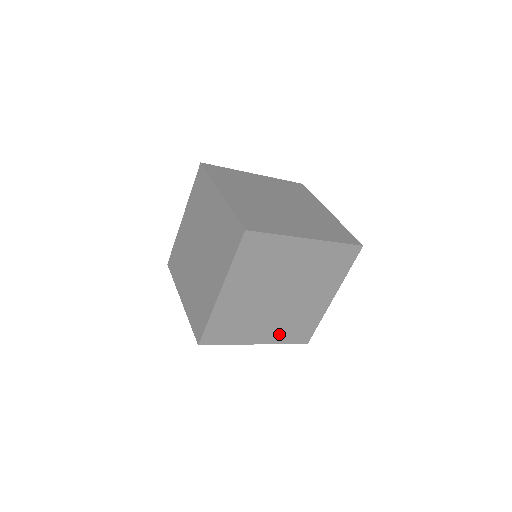
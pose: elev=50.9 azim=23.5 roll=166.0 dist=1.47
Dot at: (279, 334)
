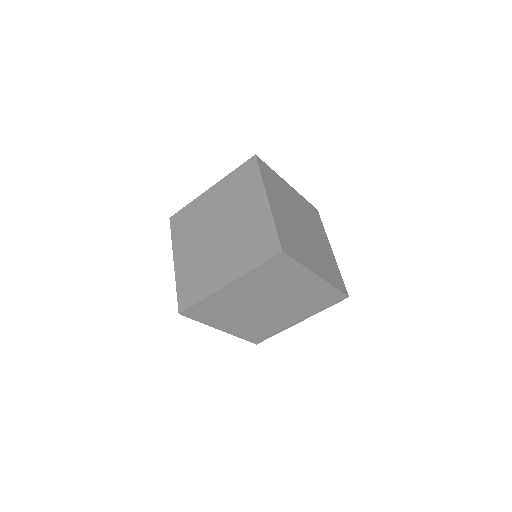
Dot at: (309, 310)
